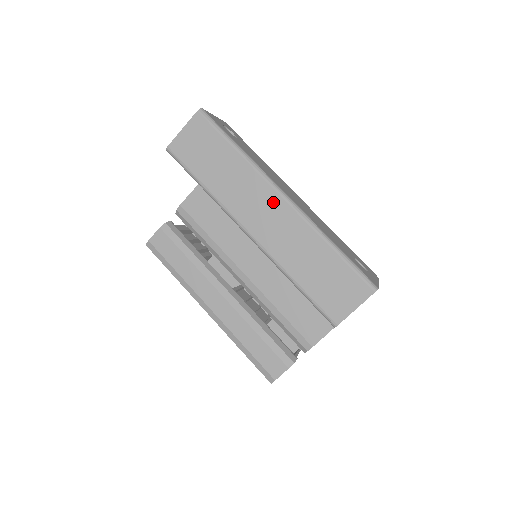
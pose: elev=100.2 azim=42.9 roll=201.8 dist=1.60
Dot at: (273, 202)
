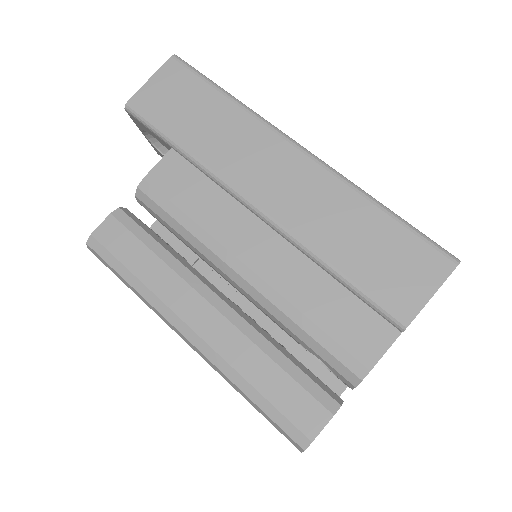
Dot at: (285, 156)
